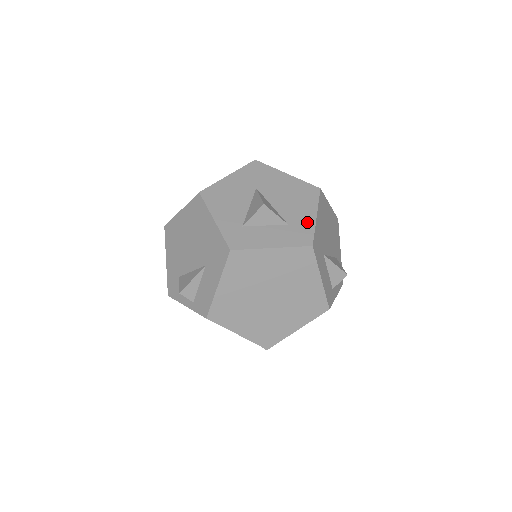
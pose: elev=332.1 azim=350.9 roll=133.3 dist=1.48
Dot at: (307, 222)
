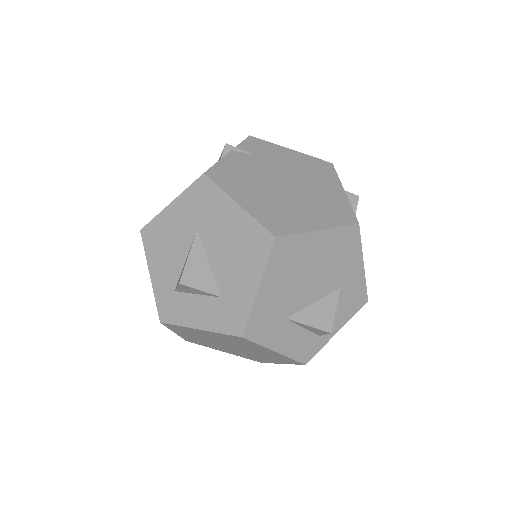
Dot at: (244, 298)
